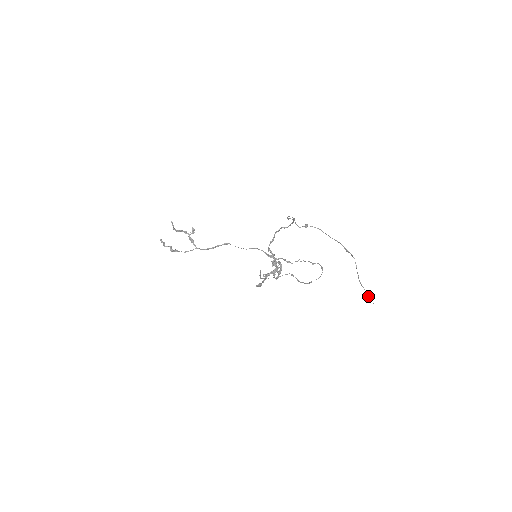
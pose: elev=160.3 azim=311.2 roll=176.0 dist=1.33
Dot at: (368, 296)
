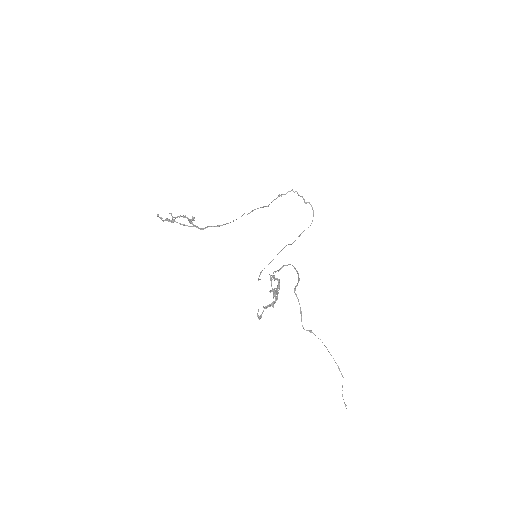
Dot at: occluded
